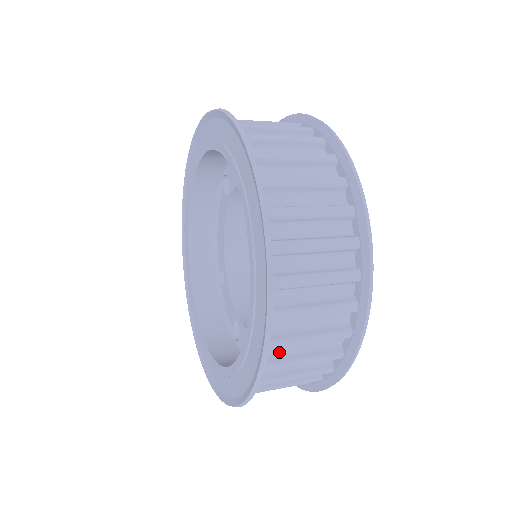
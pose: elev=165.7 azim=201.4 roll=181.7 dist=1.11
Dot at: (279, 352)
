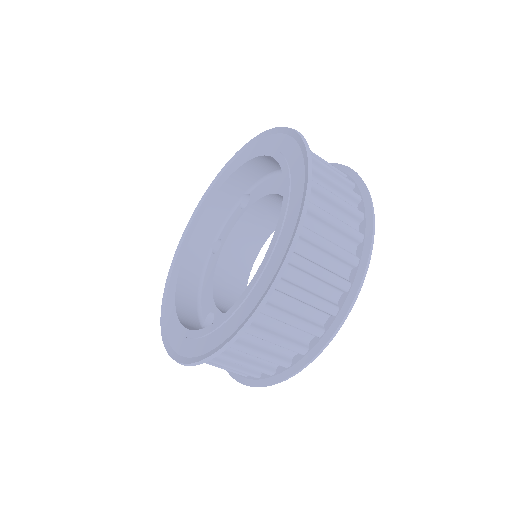
Dot at: occluded
